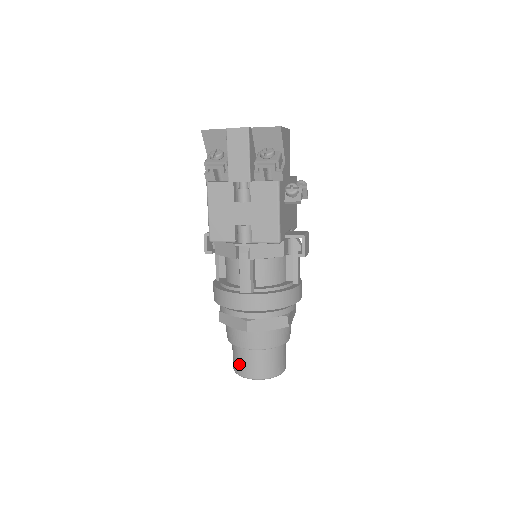
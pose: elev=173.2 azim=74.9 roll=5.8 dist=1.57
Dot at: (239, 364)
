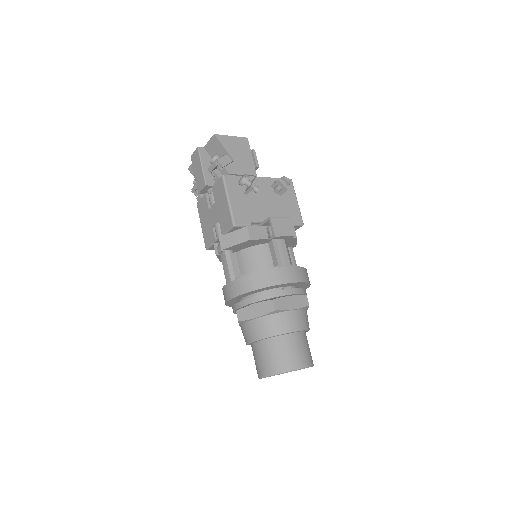
Dot at: occluded
